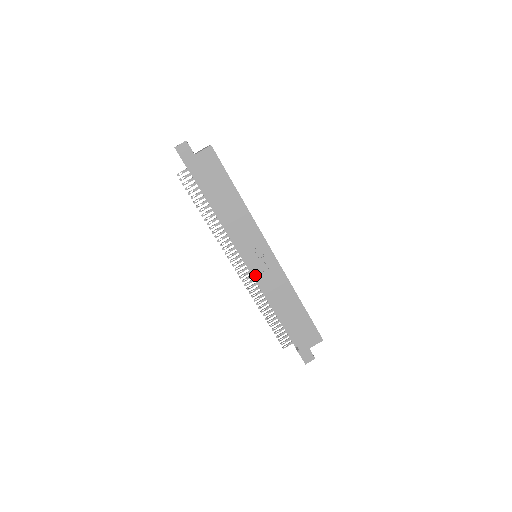
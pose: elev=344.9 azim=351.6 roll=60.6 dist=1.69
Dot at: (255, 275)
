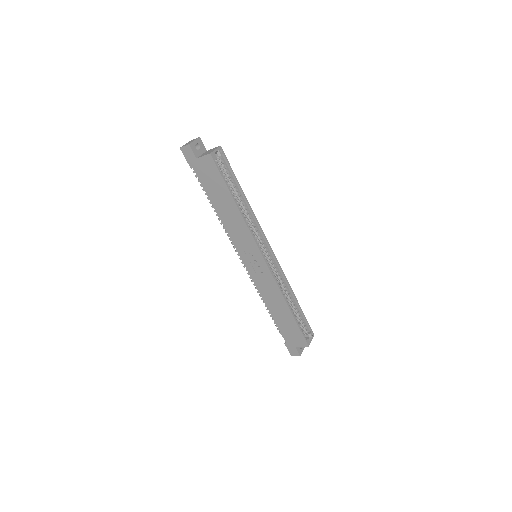
Dot at: (249, 273)
